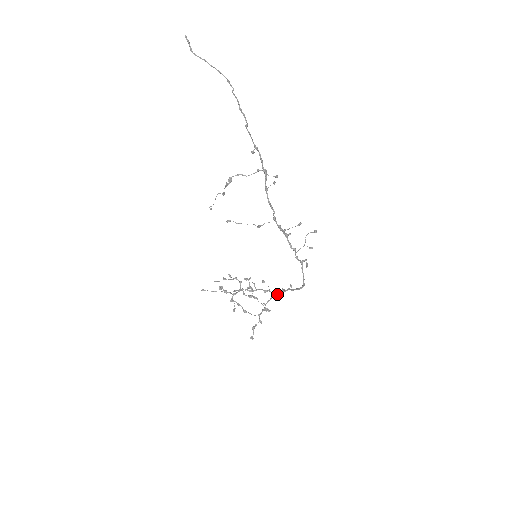
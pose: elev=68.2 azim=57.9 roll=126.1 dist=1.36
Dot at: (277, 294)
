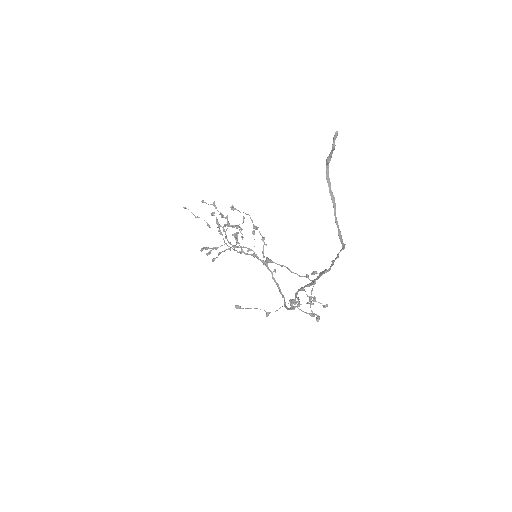
Dot at: (259, 259)
